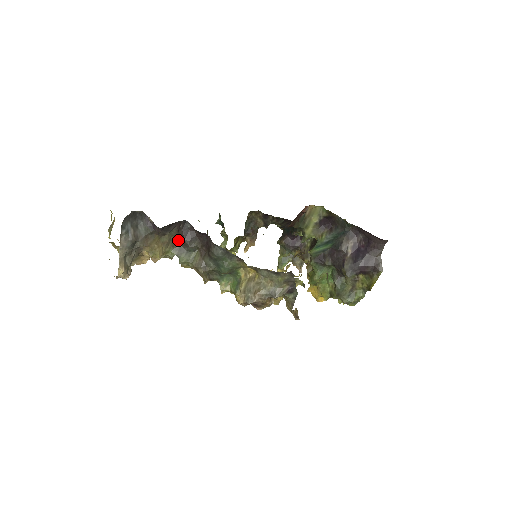
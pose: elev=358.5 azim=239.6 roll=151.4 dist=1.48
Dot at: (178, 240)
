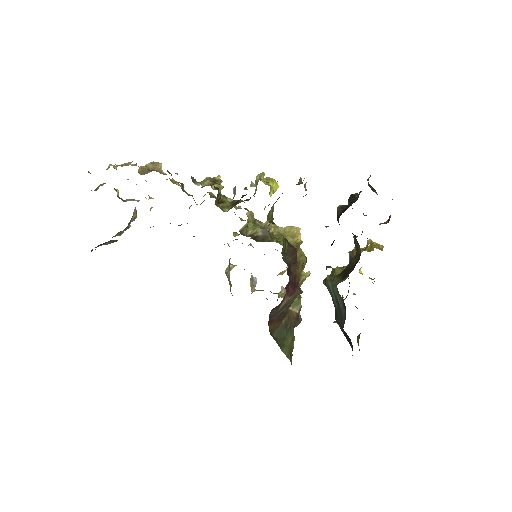
Dot at: occluded
